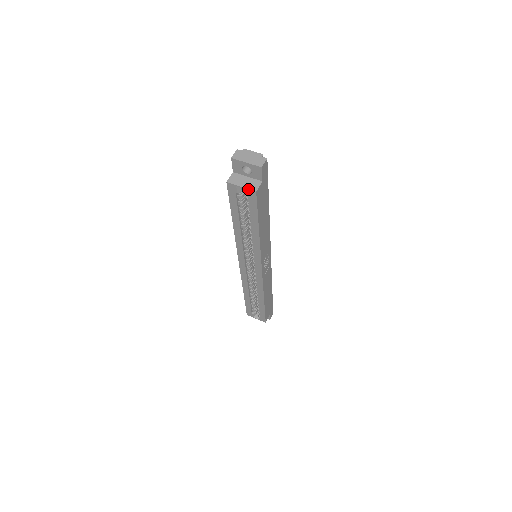
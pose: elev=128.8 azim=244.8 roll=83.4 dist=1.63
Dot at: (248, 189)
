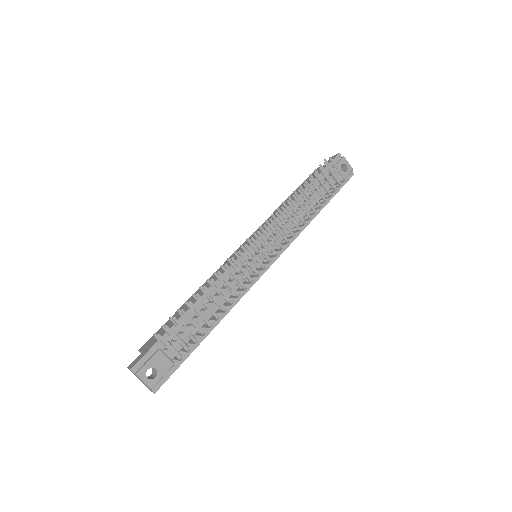
Dot at: occluded
